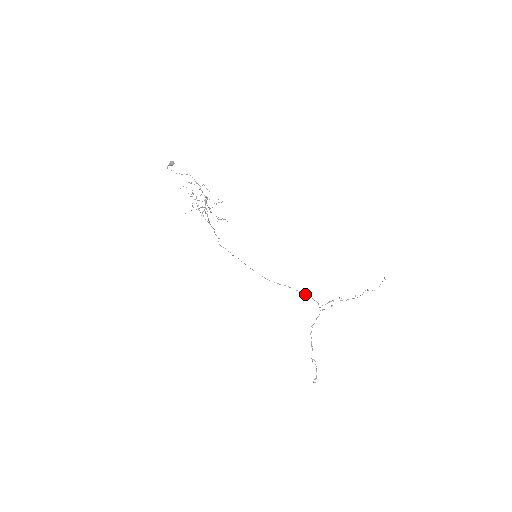
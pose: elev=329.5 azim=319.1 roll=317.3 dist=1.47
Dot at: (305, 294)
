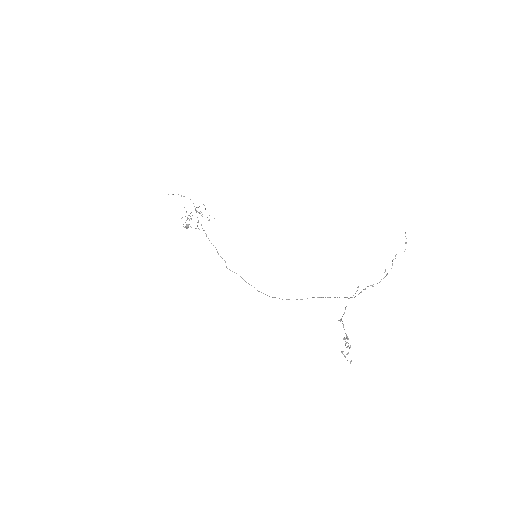
Dot at: occluded
